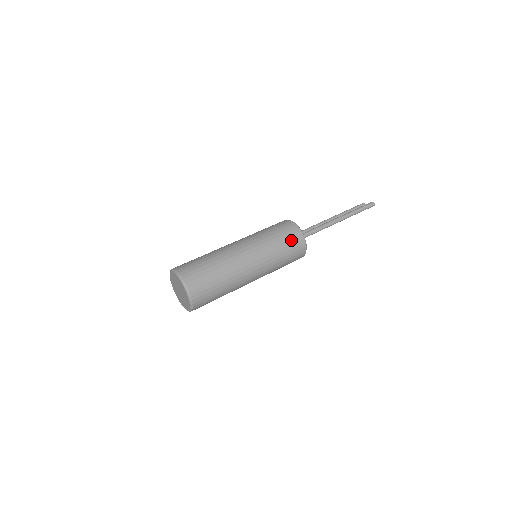
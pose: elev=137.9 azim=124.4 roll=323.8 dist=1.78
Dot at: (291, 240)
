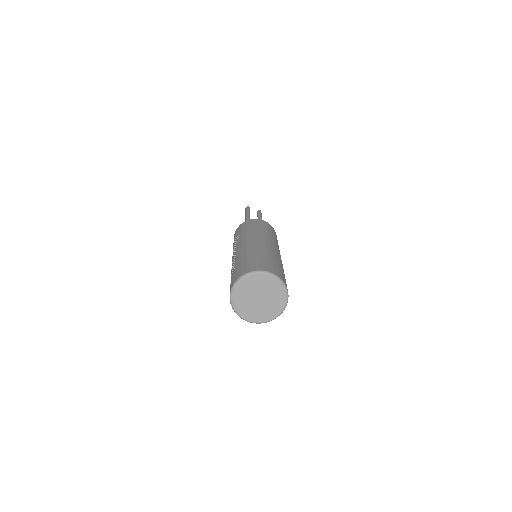
Dot at: occluded
